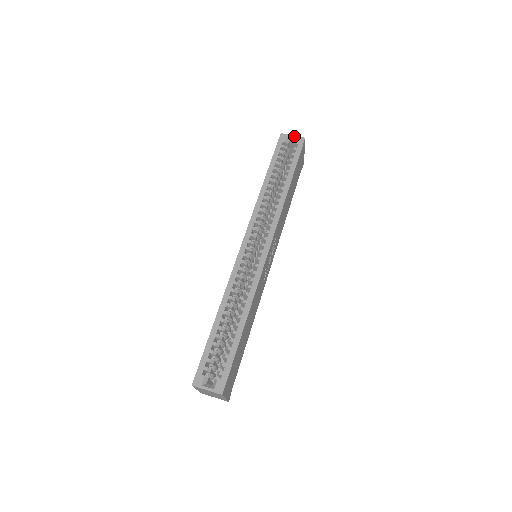
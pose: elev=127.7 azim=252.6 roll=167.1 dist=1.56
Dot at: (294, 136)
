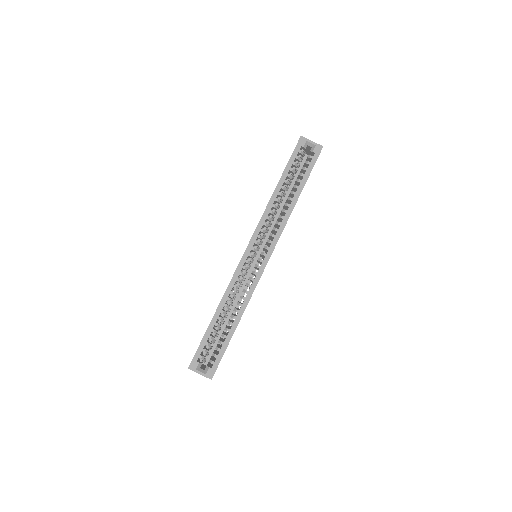
Dot at: (313, 142)
